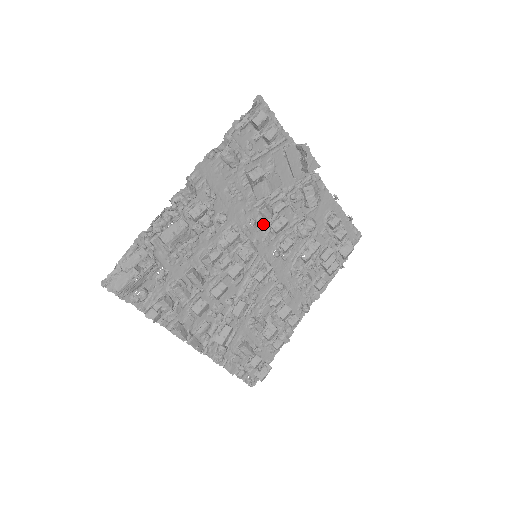
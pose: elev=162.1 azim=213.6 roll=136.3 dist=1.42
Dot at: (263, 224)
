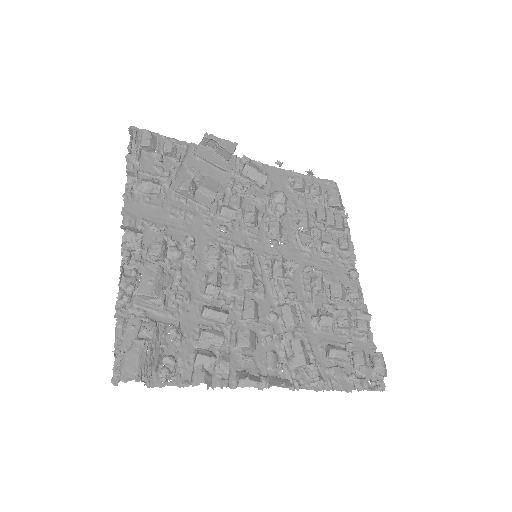
Dot at: (236, 226)
